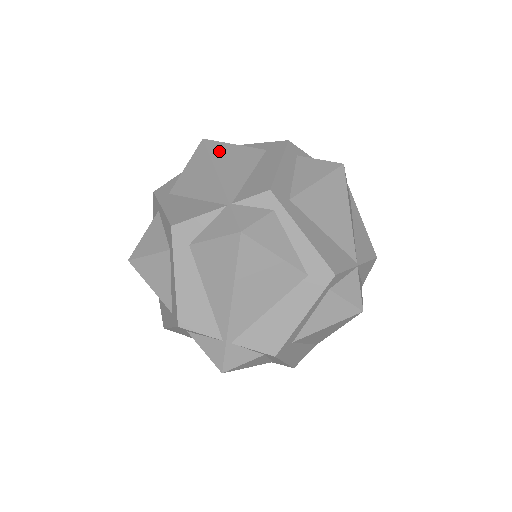
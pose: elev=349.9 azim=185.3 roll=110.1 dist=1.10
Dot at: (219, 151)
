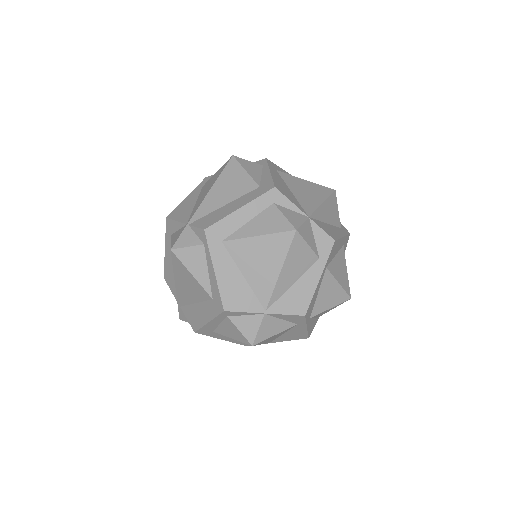
Dot at: (229, 173)
